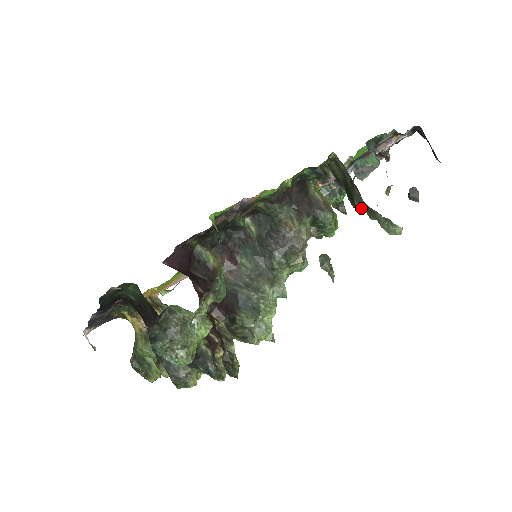
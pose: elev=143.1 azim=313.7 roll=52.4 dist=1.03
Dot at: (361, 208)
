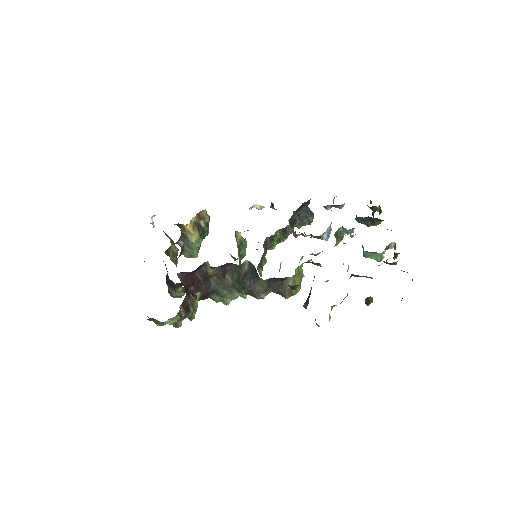
Dot at: (305, 307)
